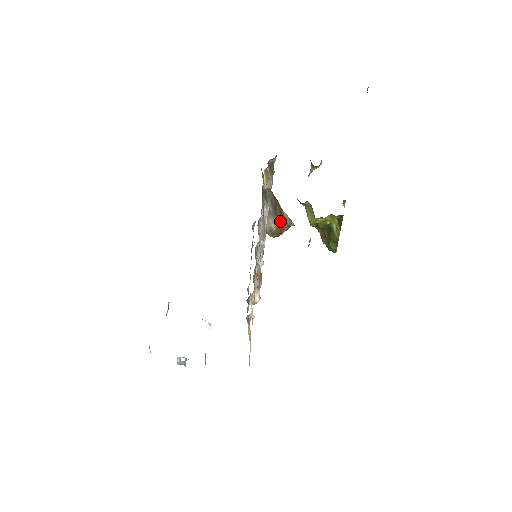
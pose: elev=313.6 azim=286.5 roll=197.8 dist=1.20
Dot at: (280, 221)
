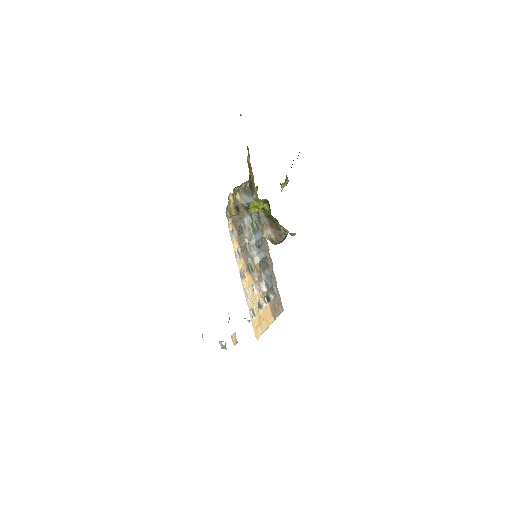
Dot at: (276, 231)
